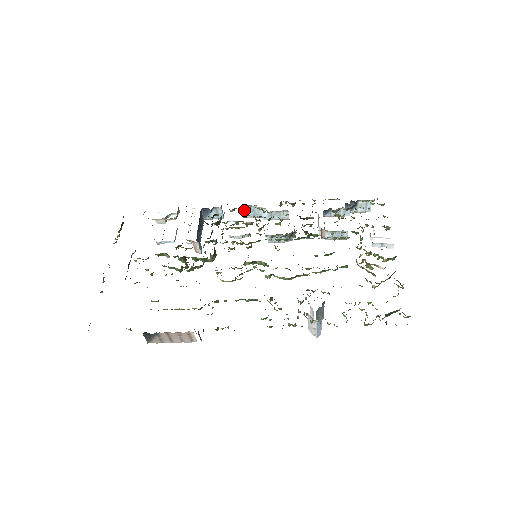
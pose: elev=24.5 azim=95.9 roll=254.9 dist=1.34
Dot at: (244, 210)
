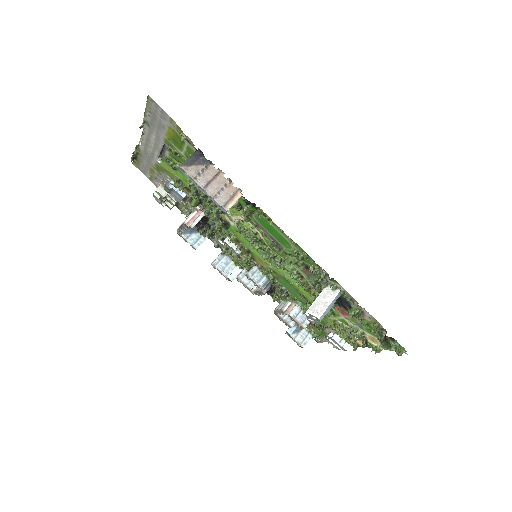
Dot at: (221, 257)
